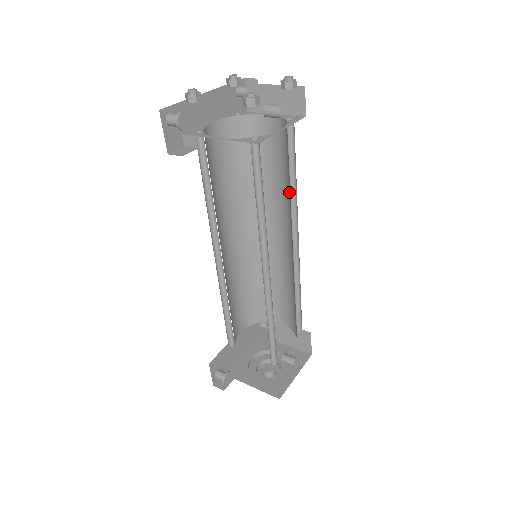
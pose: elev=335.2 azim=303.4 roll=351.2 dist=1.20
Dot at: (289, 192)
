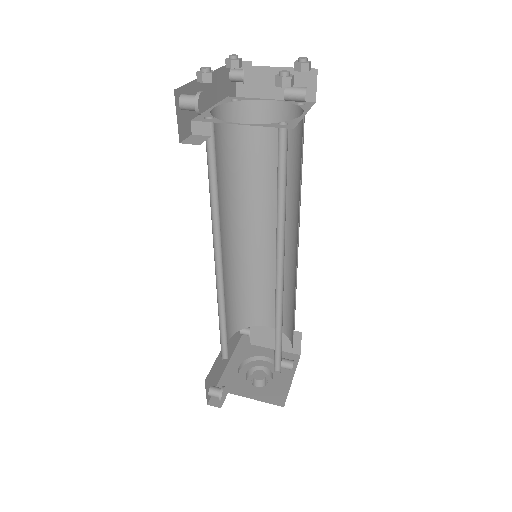
Dot at: (294, 184)
